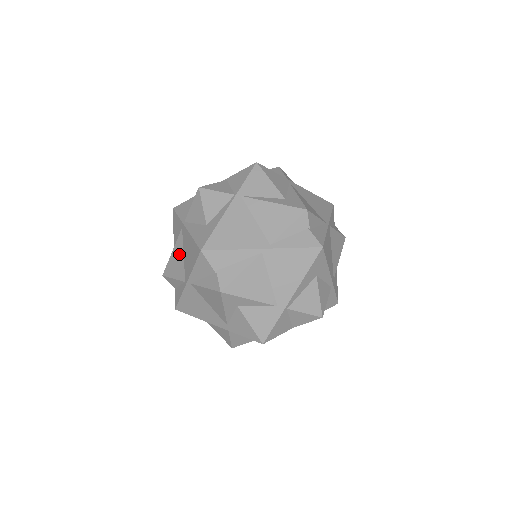
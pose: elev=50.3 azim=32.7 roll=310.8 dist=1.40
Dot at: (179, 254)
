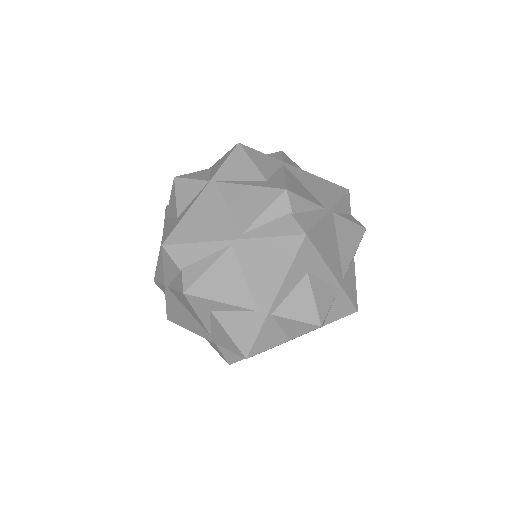
Dot at: occluded
